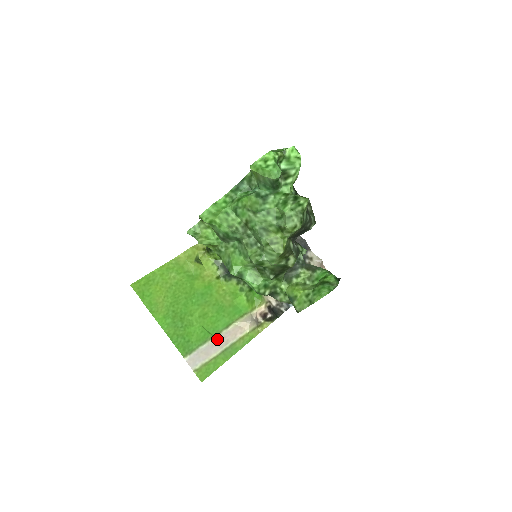
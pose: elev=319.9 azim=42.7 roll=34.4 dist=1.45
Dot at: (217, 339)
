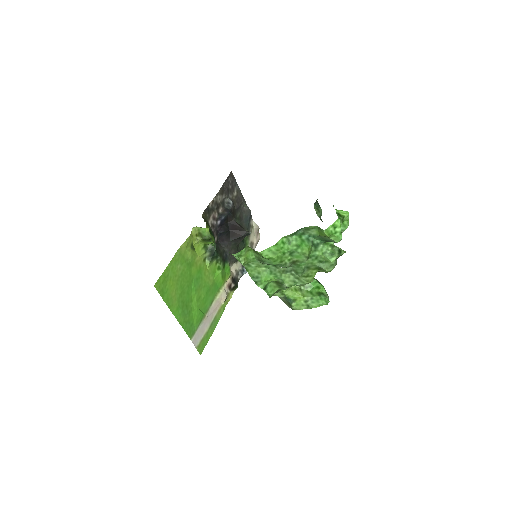
Dot at: (207, 316)
